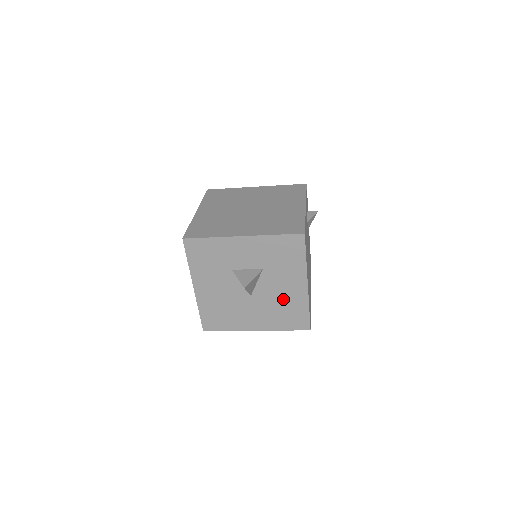
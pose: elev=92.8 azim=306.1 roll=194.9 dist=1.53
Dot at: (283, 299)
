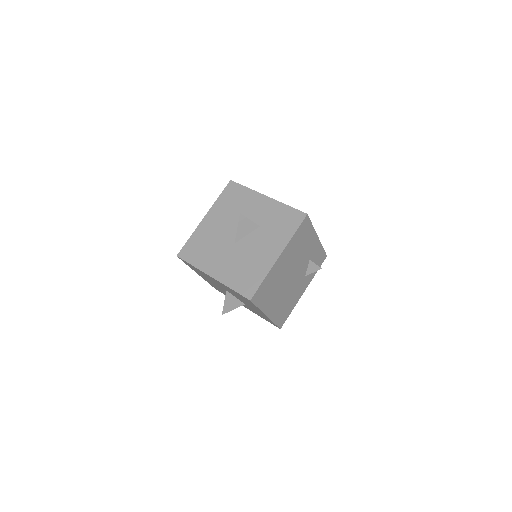
Dot at: (253, 259)
